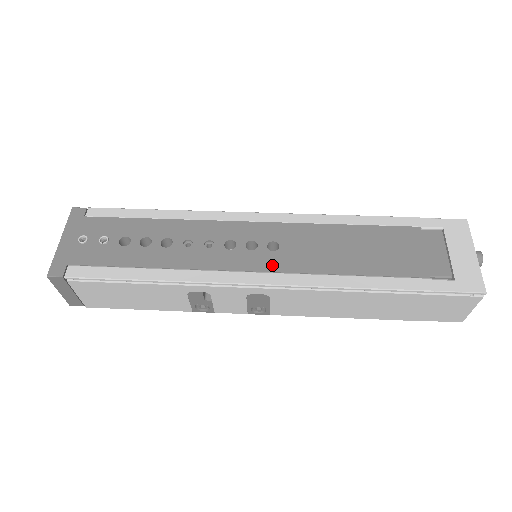
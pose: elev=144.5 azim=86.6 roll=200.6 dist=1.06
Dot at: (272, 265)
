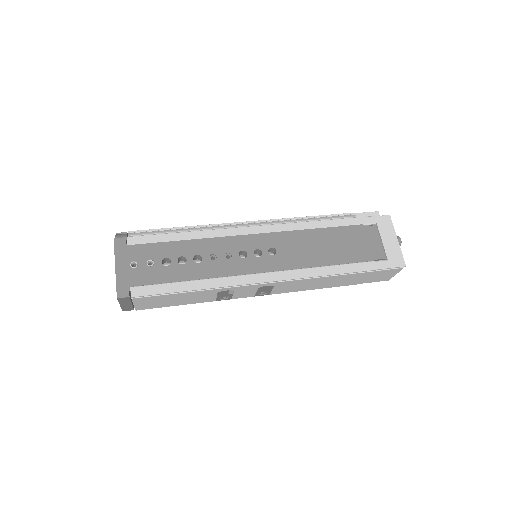
Dot at: (275, 266)
